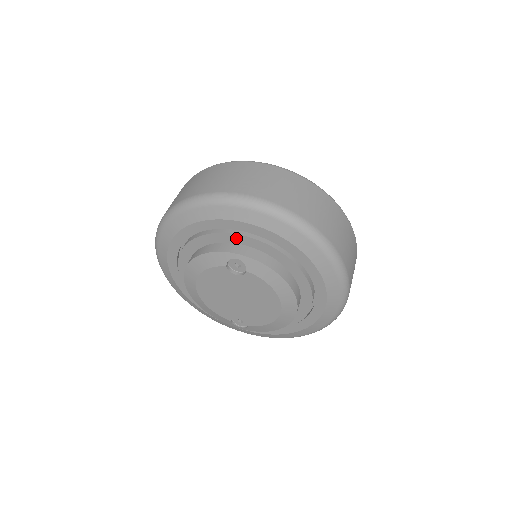
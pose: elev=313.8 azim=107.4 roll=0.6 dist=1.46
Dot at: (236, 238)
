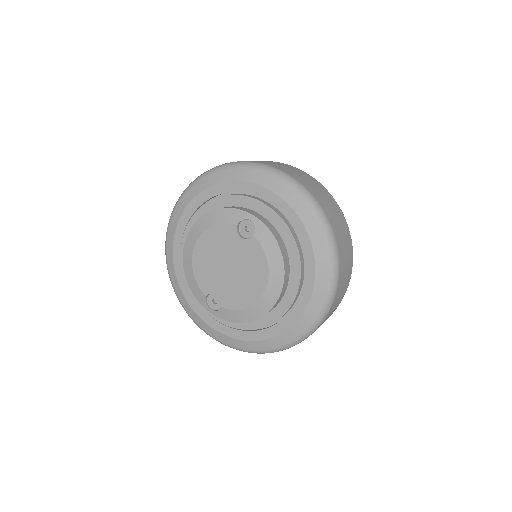
Dot at: (258, 206)
